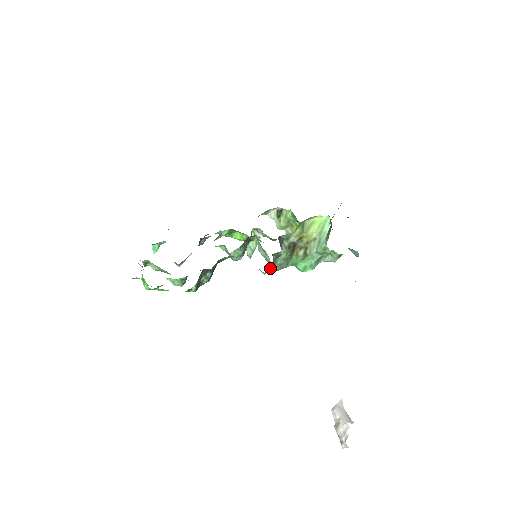
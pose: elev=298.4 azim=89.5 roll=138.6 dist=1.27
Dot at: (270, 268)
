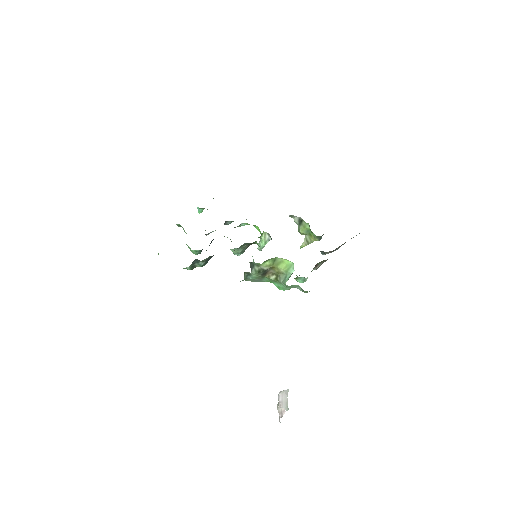
Dot at: occluded
